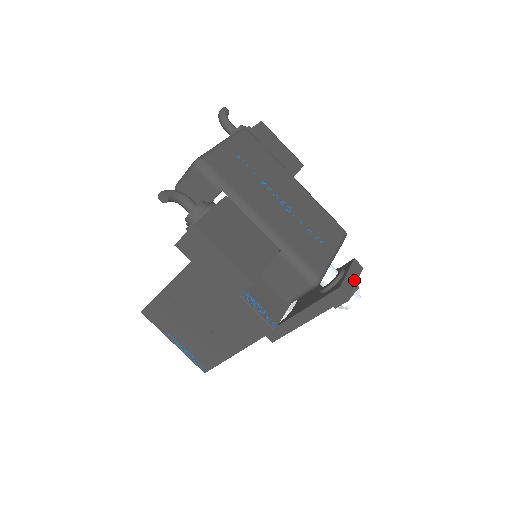
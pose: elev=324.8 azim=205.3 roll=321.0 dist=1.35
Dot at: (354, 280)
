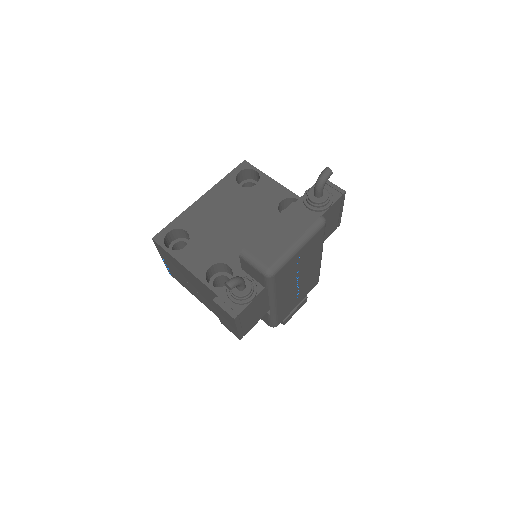
Dot at: occluded
